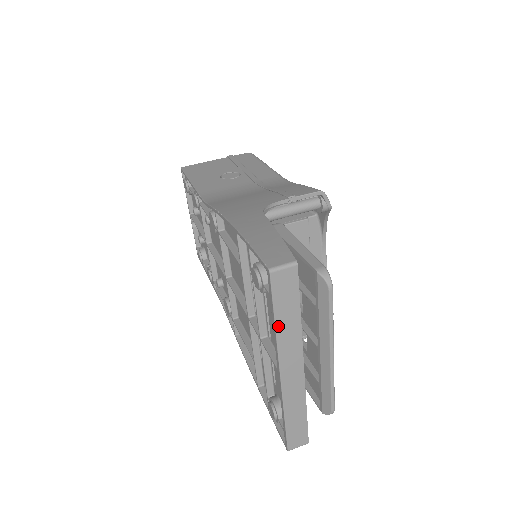
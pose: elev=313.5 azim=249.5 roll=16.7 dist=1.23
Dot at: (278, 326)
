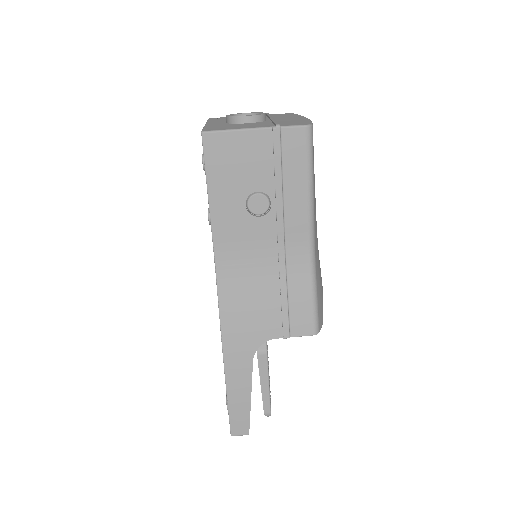
Dot at: occluded
